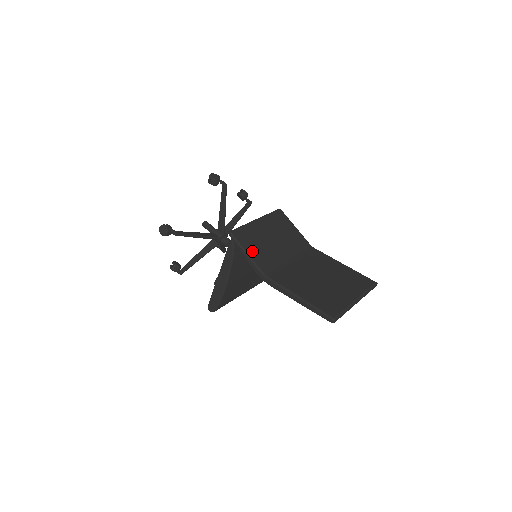
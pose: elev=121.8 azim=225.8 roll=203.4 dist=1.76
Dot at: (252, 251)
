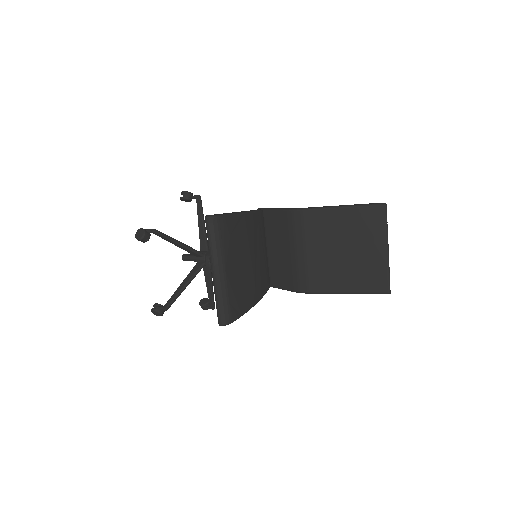
Dot at: occluded
